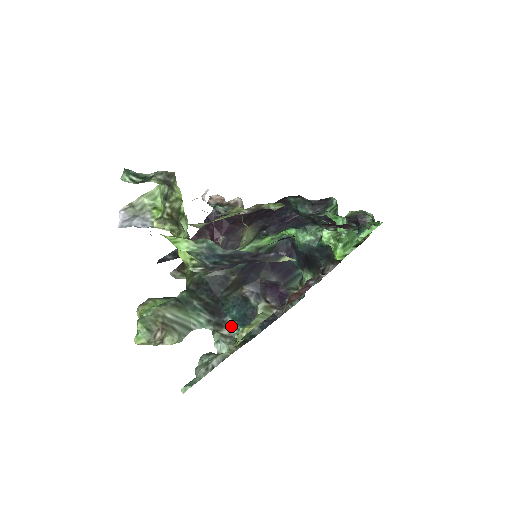
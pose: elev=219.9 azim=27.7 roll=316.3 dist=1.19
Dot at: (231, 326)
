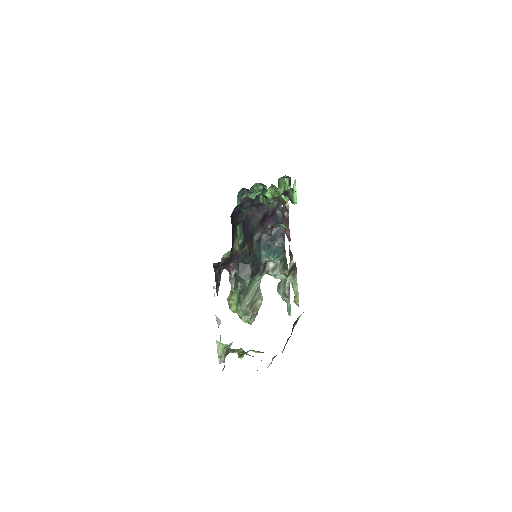
Dot at: (270, 261)
